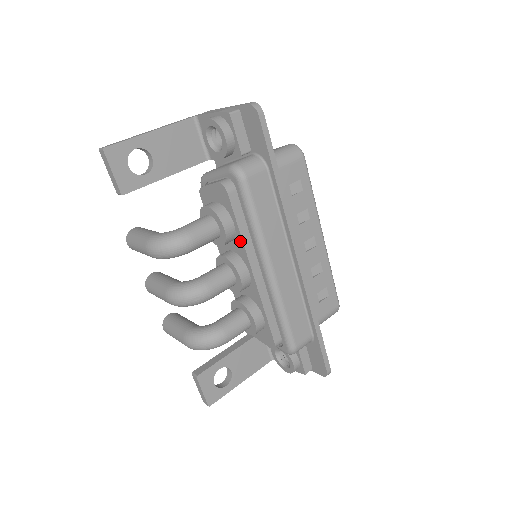
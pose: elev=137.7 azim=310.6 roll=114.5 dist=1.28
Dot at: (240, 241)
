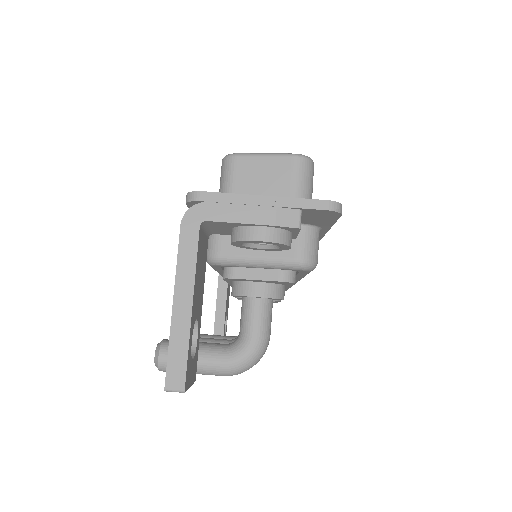
Dot at: (286, 287)
